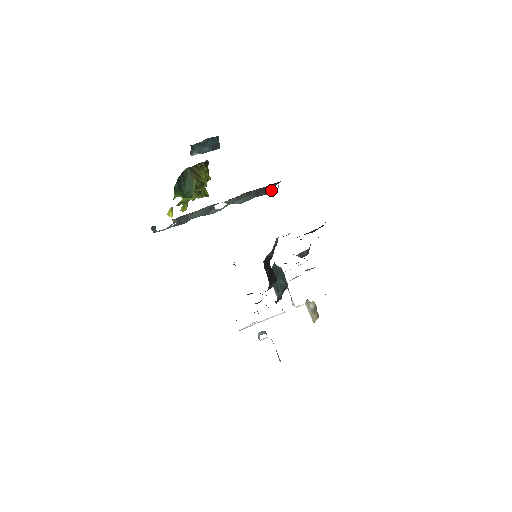
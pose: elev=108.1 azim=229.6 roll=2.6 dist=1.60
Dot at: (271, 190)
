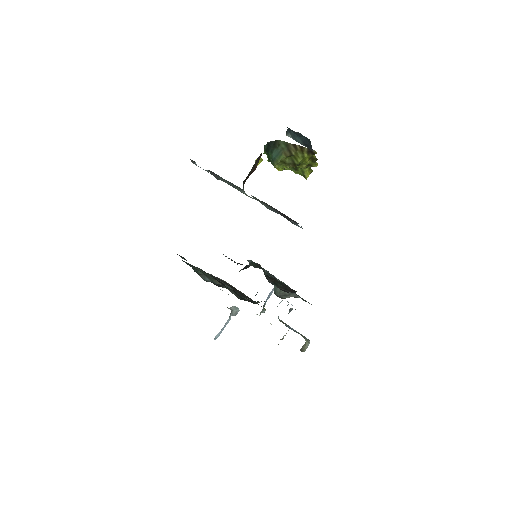
Dot at: (295, 223)
